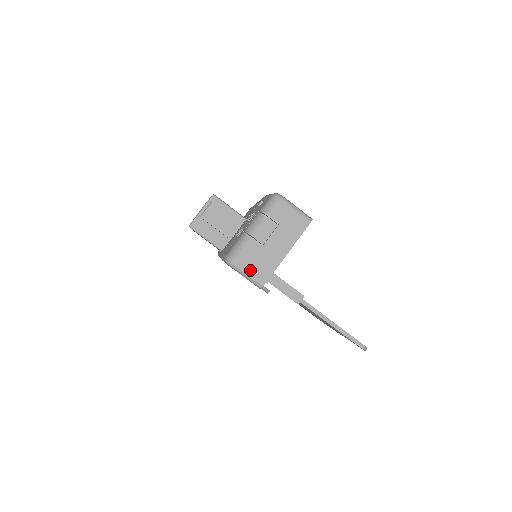
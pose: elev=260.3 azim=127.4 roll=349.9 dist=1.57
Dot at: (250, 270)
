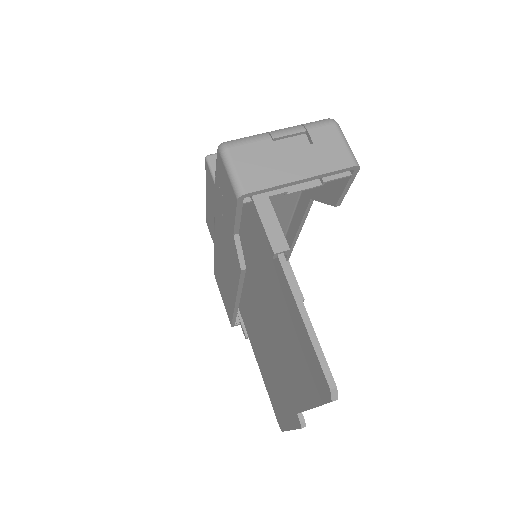
Dot at: (241, 166)
